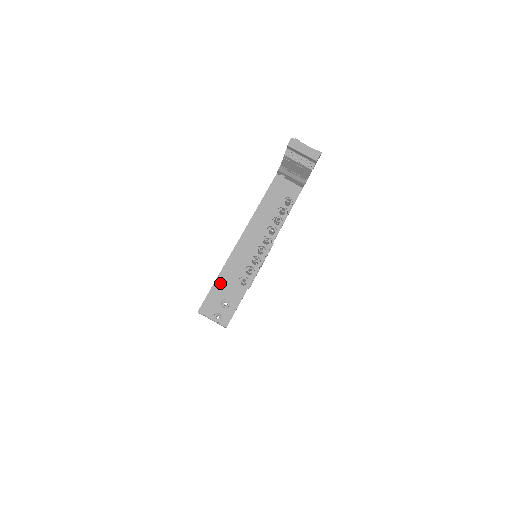
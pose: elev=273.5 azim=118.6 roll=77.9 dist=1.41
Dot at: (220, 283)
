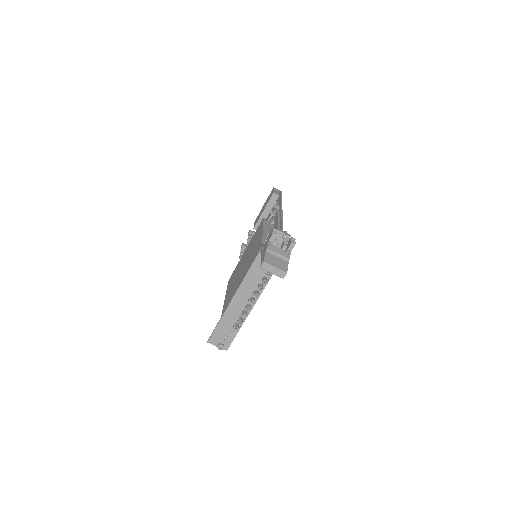
Dot at: (221, 326)
